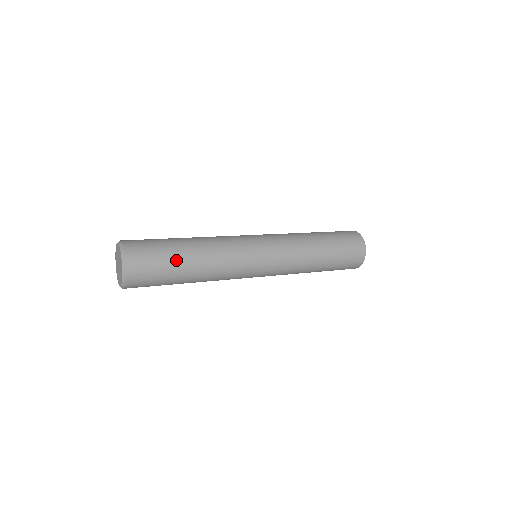
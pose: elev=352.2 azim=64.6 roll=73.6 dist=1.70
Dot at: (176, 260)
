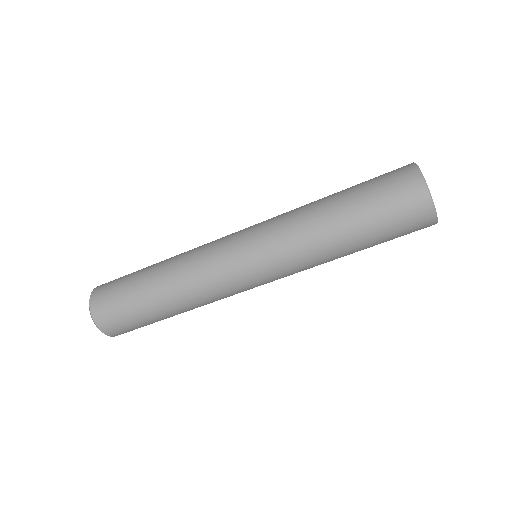
Dot at: occluded
